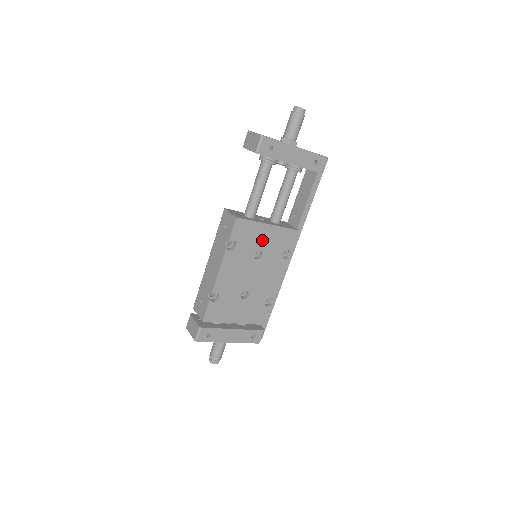
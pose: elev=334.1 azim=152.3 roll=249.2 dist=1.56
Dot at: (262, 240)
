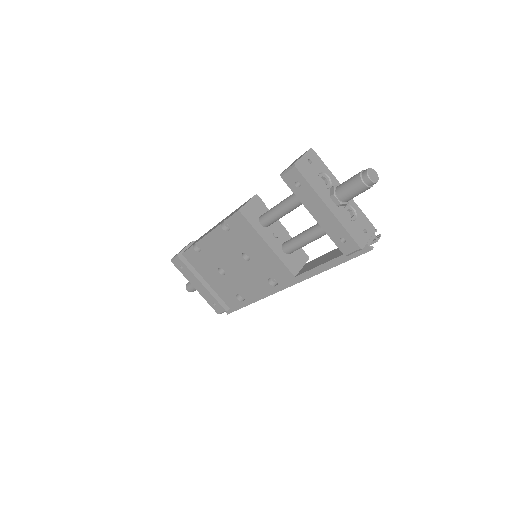
Dot at: (255, 249)
